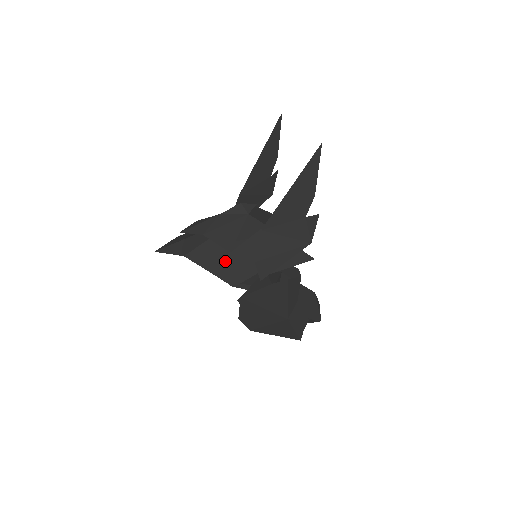
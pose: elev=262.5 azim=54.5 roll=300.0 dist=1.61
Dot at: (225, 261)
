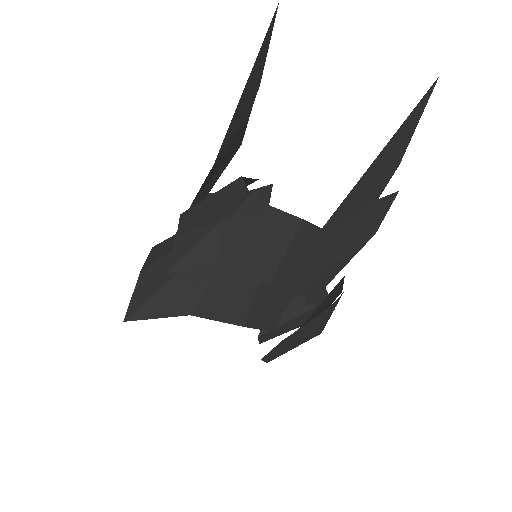
Dot at: (255, 297)
